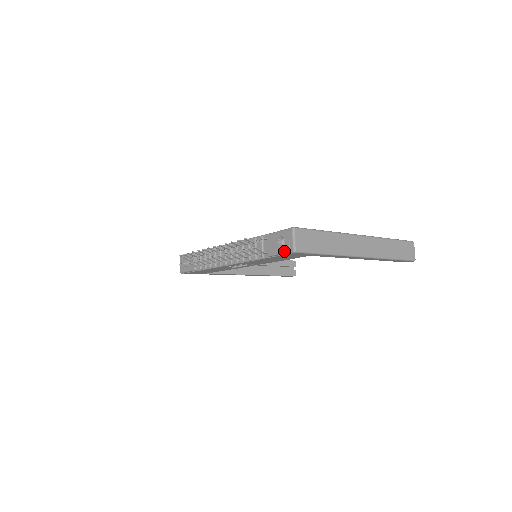
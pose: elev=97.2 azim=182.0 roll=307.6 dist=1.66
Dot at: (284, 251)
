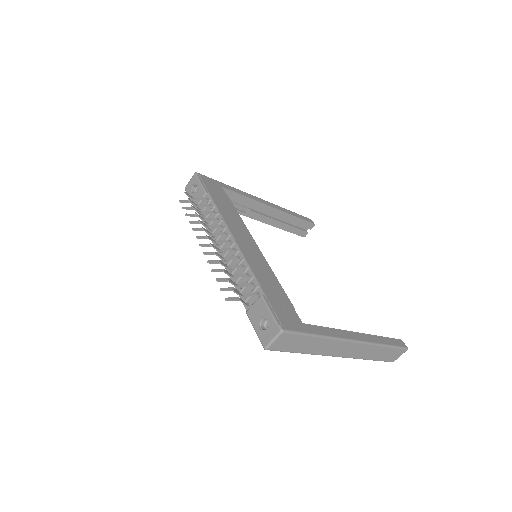
Dot at: (259, 335)
